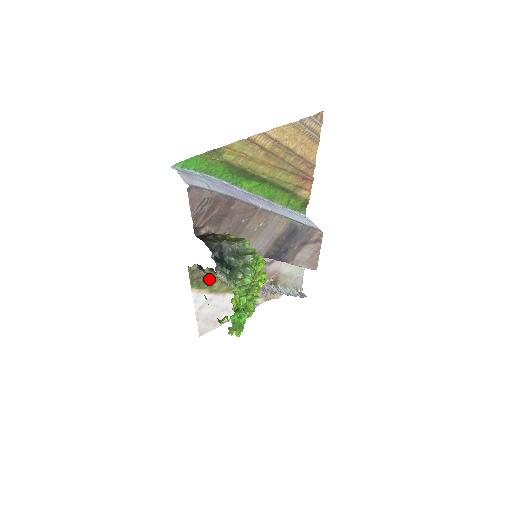
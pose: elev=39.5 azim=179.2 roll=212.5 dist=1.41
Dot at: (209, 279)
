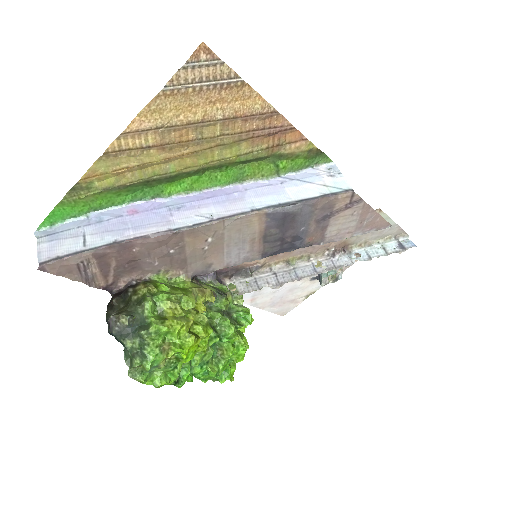
Dot at: occluded
